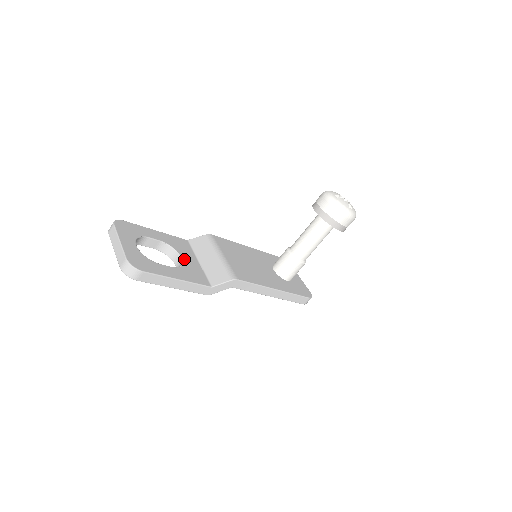
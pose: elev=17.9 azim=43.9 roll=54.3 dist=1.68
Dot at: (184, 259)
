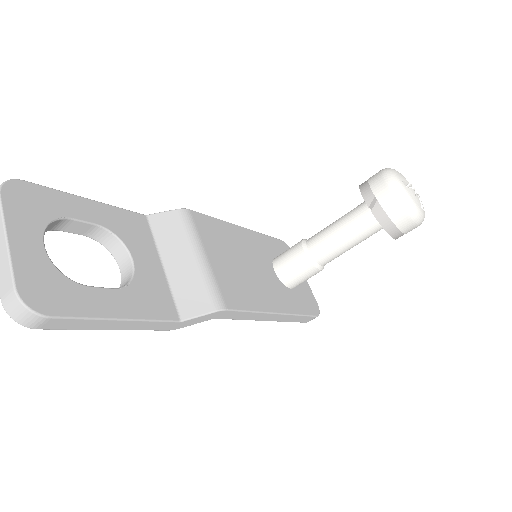
Dot at: (137, 263)
